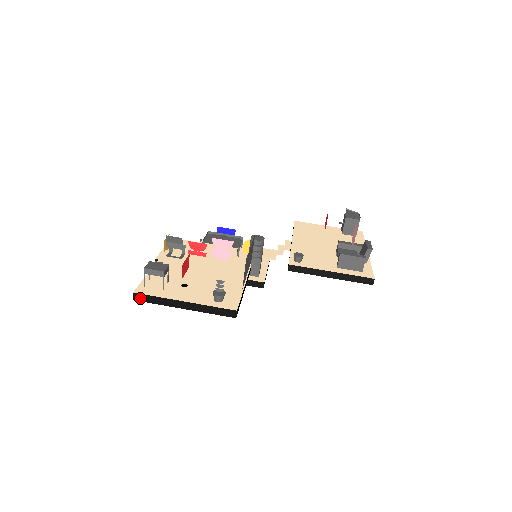
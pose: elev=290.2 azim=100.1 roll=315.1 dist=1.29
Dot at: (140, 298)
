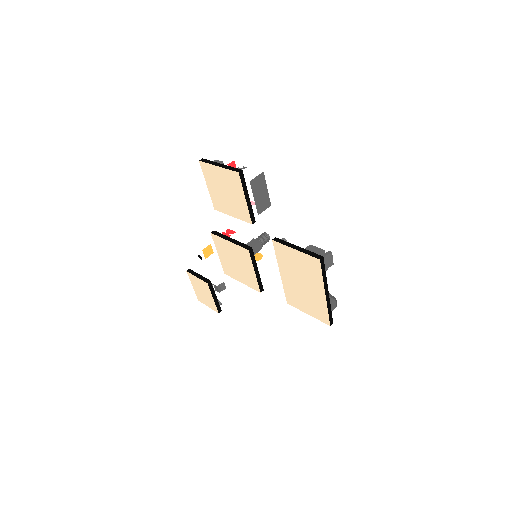
Dot at: (203, 160)
